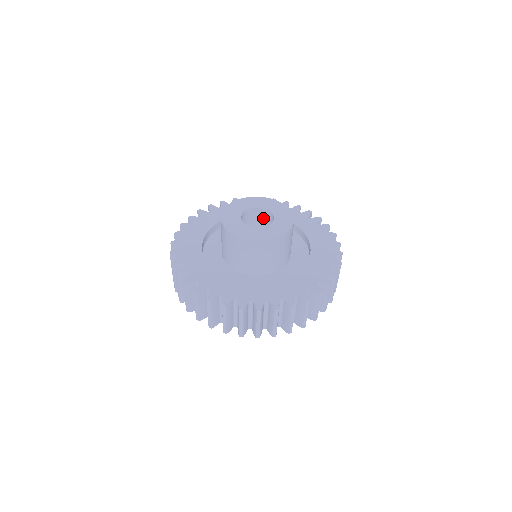
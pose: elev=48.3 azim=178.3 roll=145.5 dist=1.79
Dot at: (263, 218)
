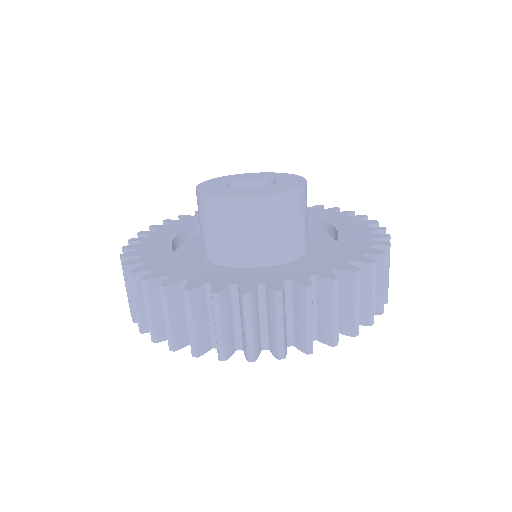
Dot at: occluded
